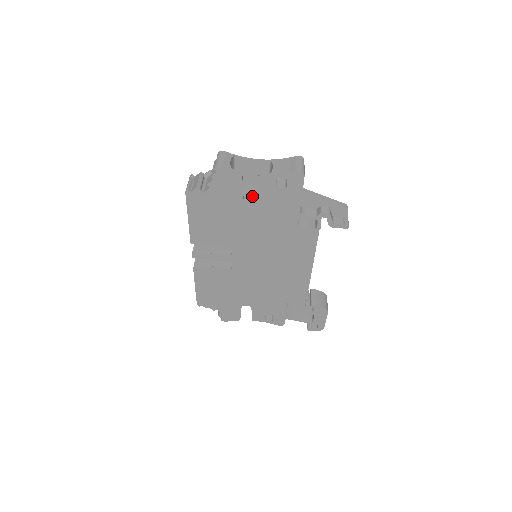
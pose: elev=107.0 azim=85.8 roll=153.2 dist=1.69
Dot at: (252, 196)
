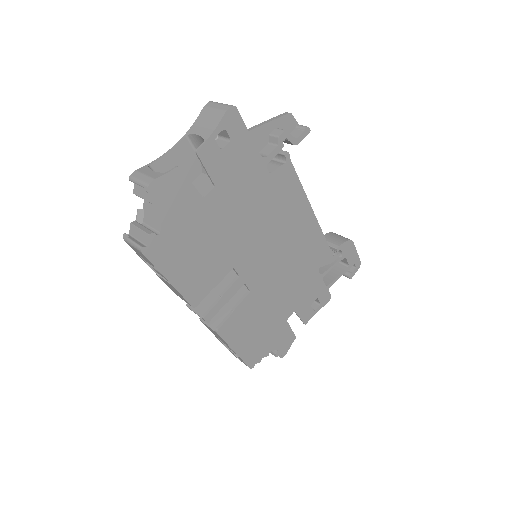
Dot at: (206, 188)
